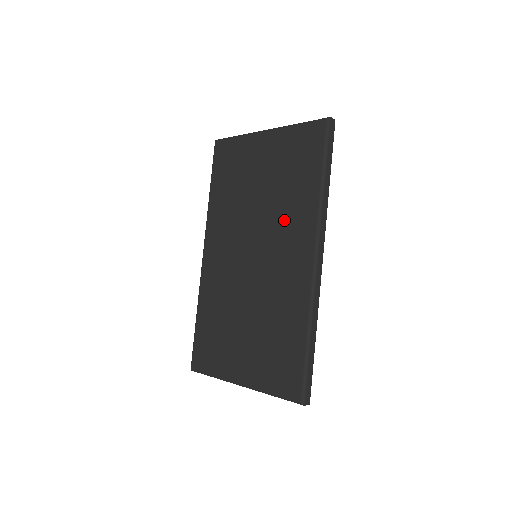
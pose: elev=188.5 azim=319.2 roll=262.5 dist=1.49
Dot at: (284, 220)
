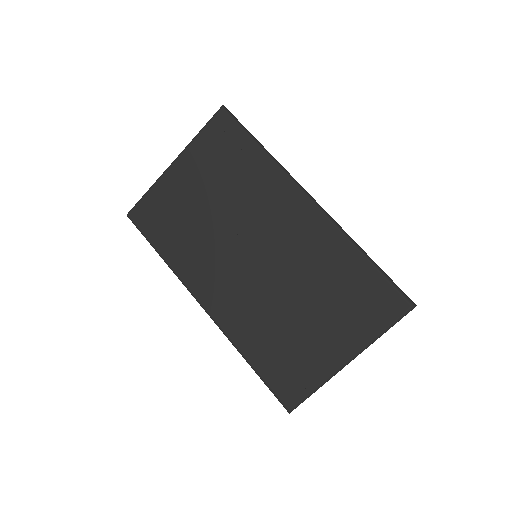
Dot at: (256, 203)
